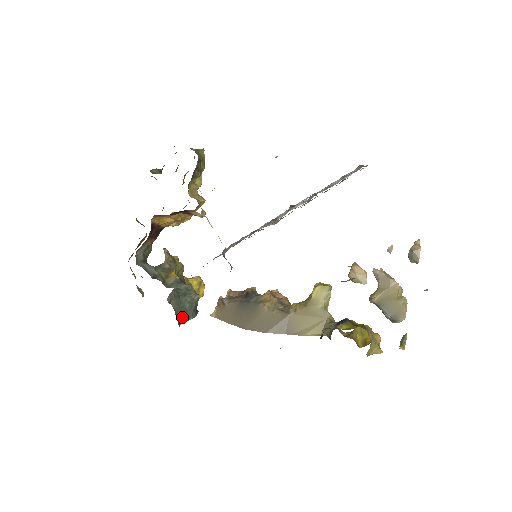
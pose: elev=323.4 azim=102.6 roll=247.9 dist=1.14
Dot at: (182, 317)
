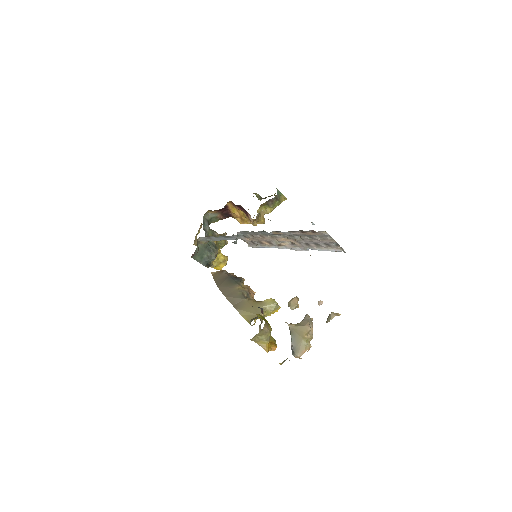
Dot at: (197, 257)
